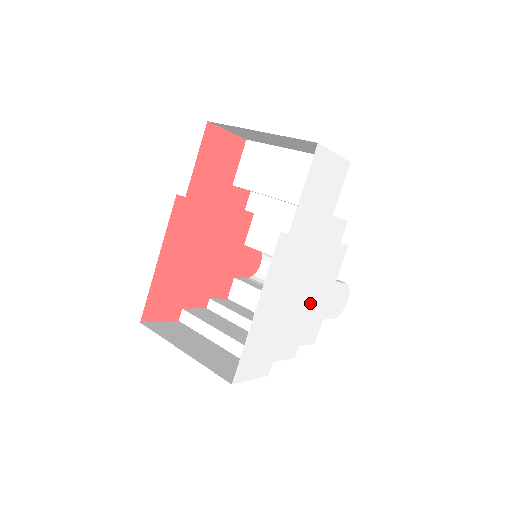
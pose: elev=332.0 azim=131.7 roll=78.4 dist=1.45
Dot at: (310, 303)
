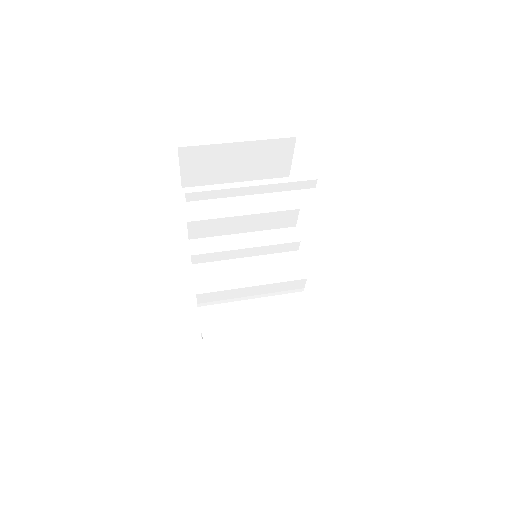
Dot at: occluded
